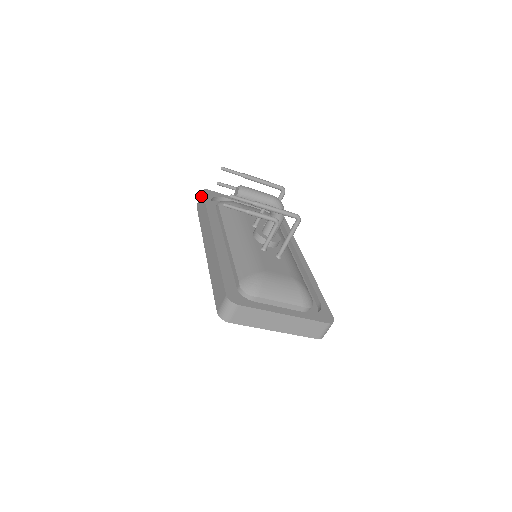
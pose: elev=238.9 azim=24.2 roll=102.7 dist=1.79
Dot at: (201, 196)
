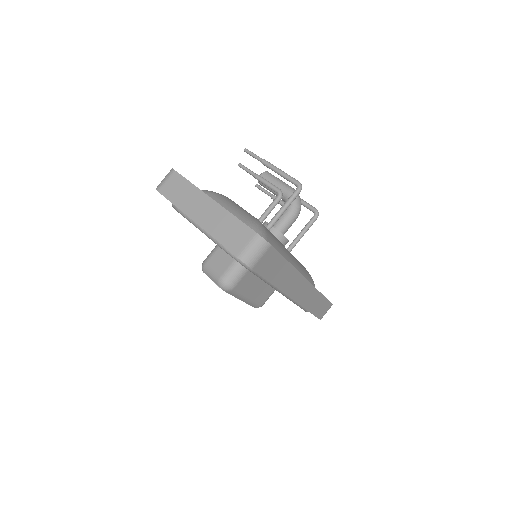
Dot at: occluded
